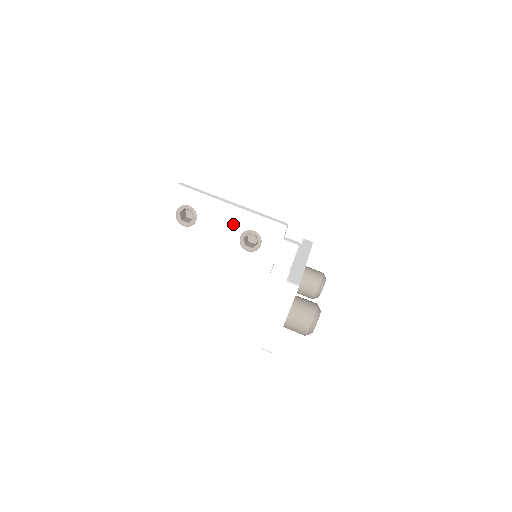
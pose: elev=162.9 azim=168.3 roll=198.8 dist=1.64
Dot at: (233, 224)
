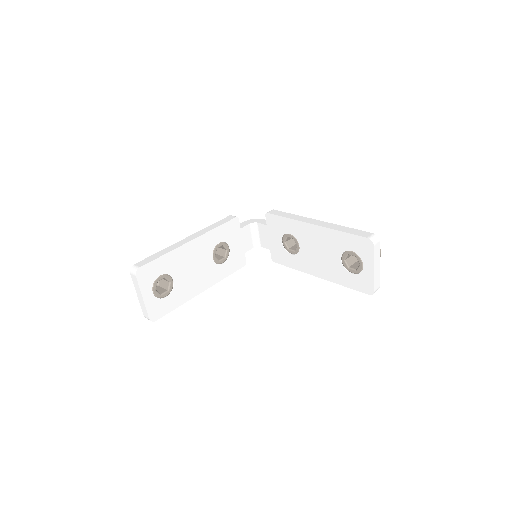
Dot at: (202, 254)
